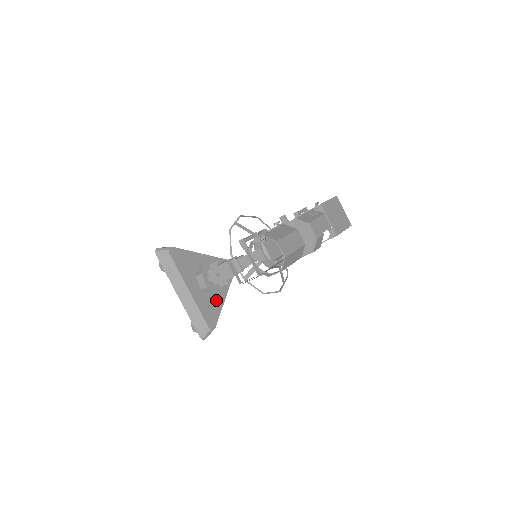
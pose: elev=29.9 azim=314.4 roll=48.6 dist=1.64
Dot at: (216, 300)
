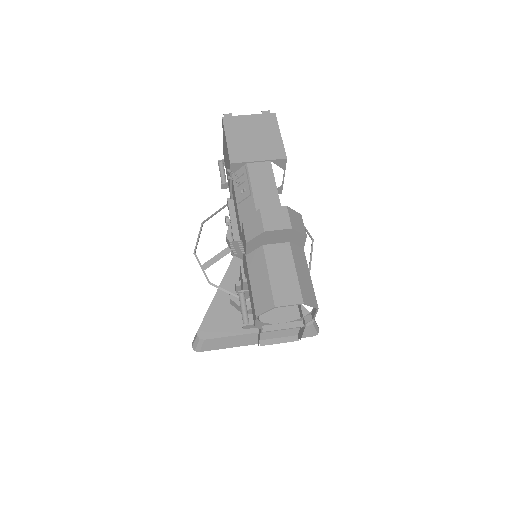
Dot at: occluded
